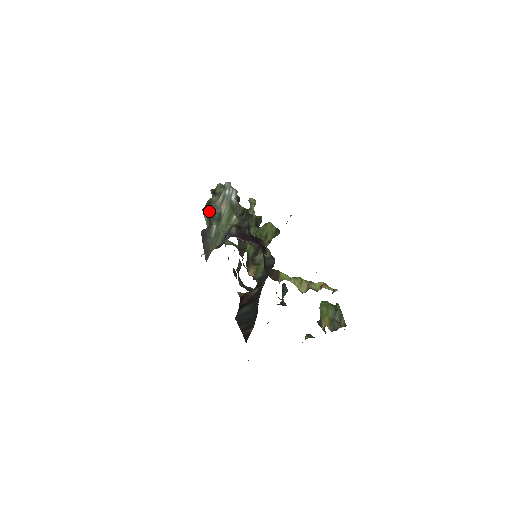
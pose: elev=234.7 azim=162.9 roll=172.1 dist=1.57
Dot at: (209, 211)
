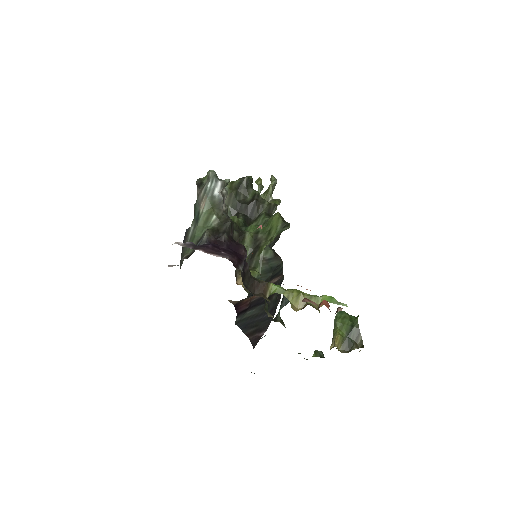
Dot at: (194, 206)
